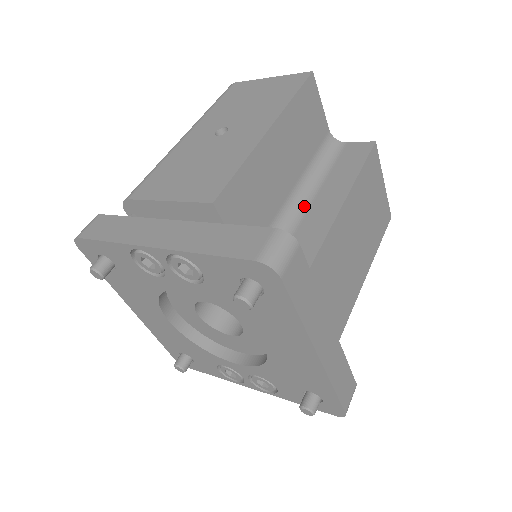
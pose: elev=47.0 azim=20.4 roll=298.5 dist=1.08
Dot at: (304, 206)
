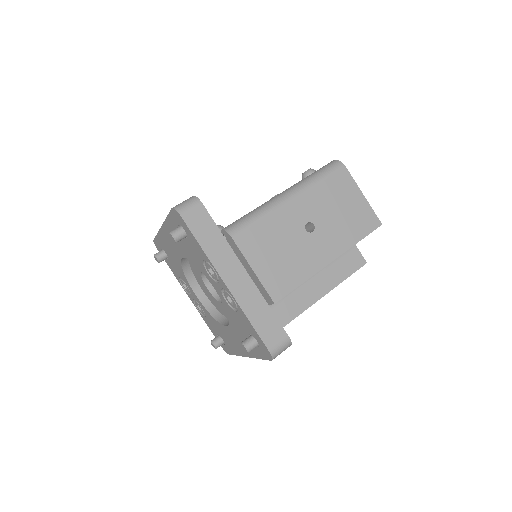
Dot at: occluded
